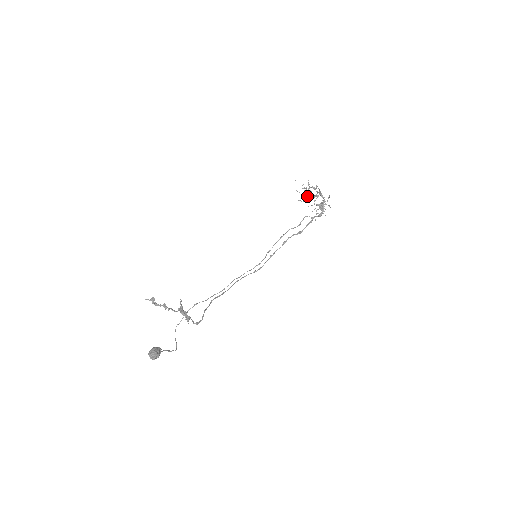
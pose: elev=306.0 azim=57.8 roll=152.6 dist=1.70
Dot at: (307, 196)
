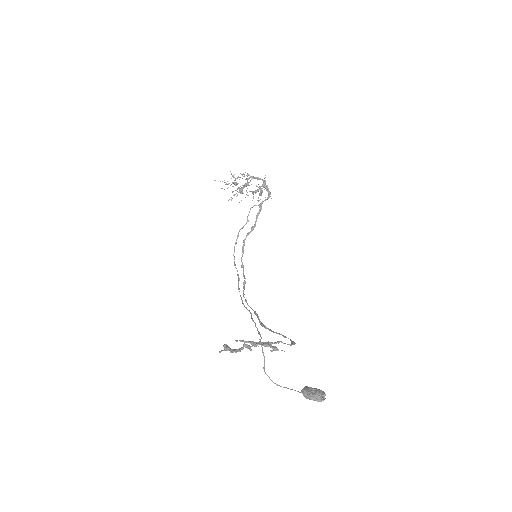
Dot at: (238, 188)
